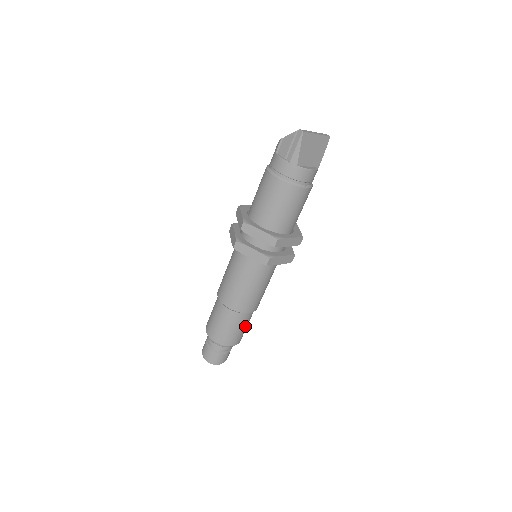
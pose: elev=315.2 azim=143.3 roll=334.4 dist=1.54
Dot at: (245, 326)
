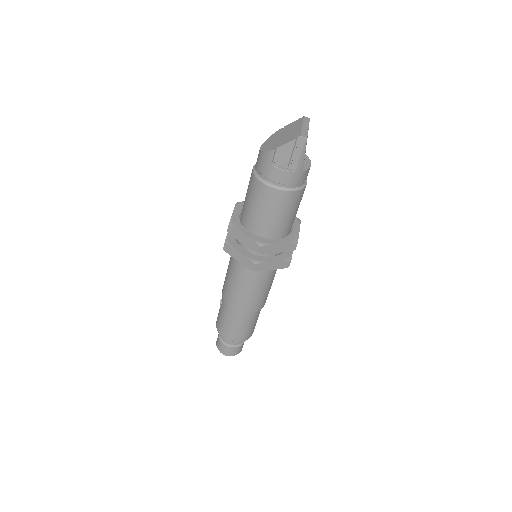
Dot at: occluded
